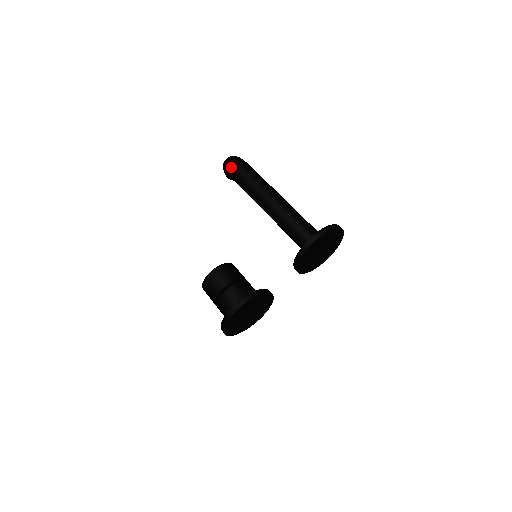
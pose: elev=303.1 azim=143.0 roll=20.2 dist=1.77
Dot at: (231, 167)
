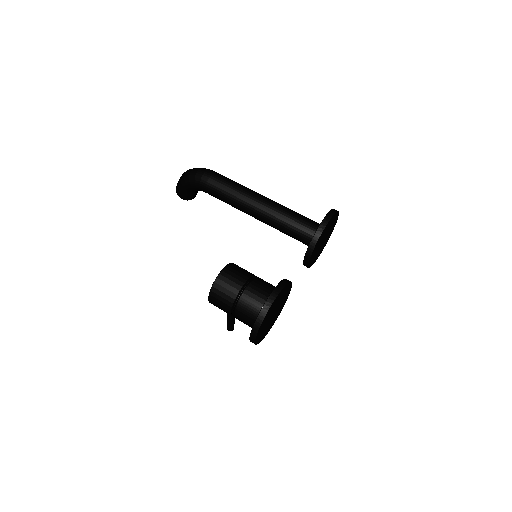
Dot at: (200, 175)
